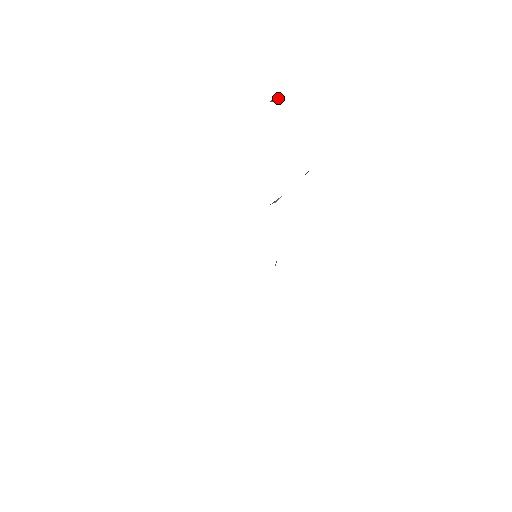
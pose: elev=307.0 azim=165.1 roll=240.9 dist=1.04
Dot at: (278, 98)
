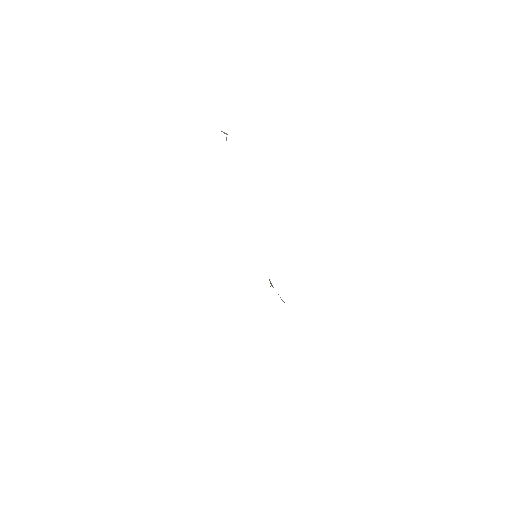
Dot at: occluded
